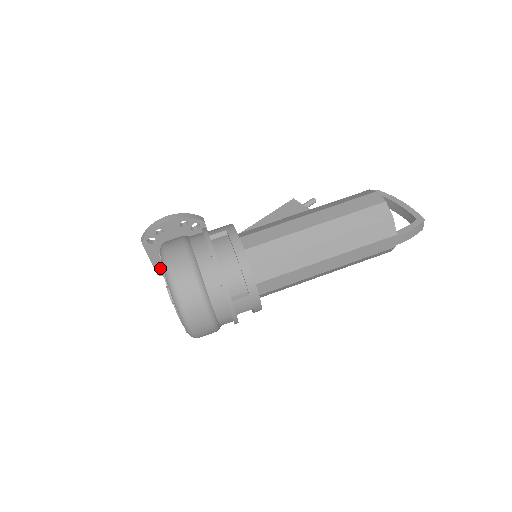
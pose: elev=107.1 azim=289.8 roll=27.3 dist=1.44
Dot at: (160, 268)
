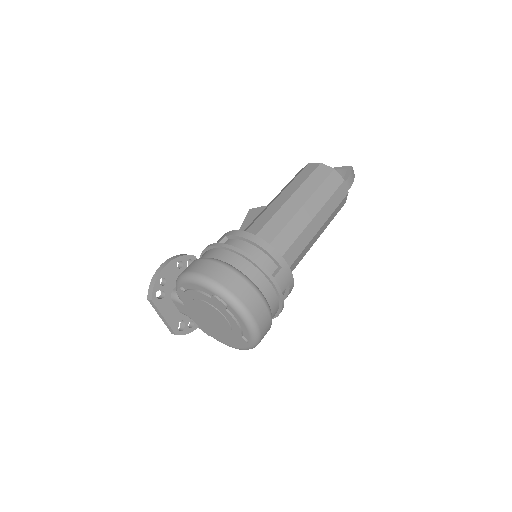
Dot at: (176, 326)
